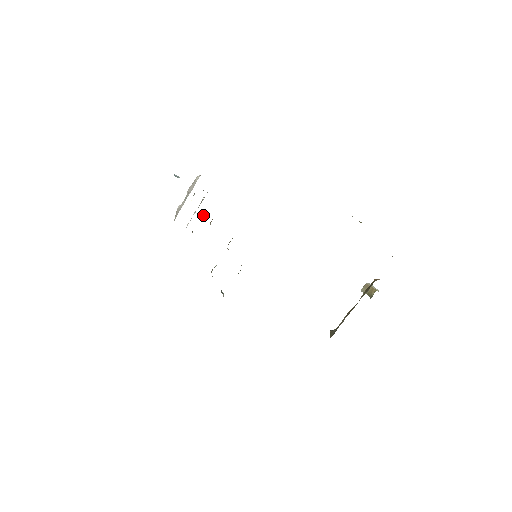
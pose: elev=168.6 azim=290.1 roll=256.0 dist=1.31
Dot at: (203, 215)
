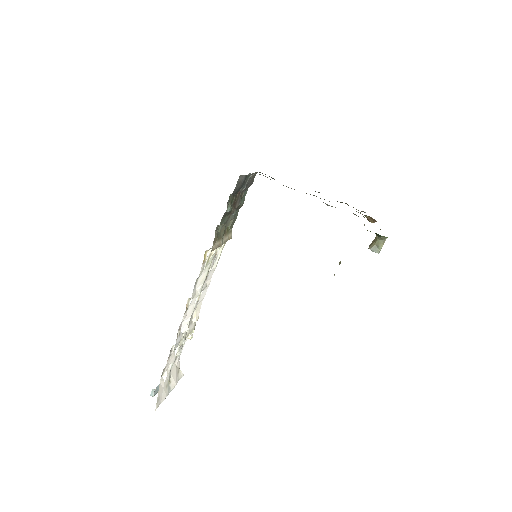
Dot at: occluded
